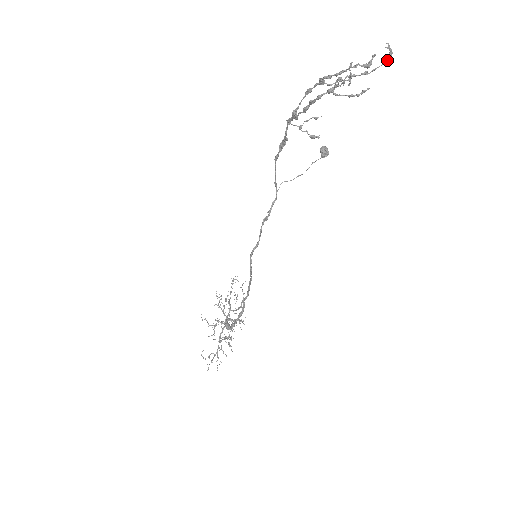
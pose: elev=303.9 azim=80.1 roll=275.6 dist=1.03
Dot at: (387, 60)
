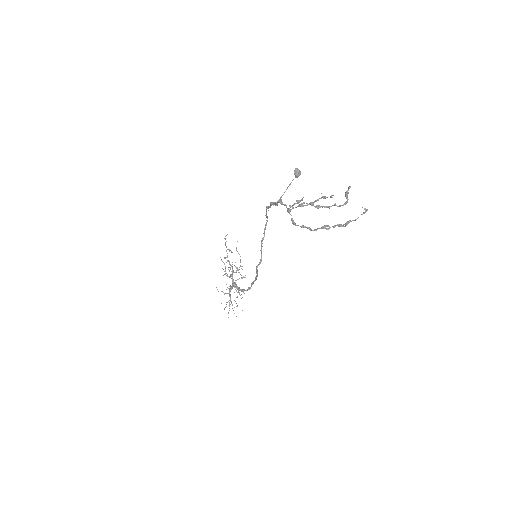
Dot at: (364, 213)
